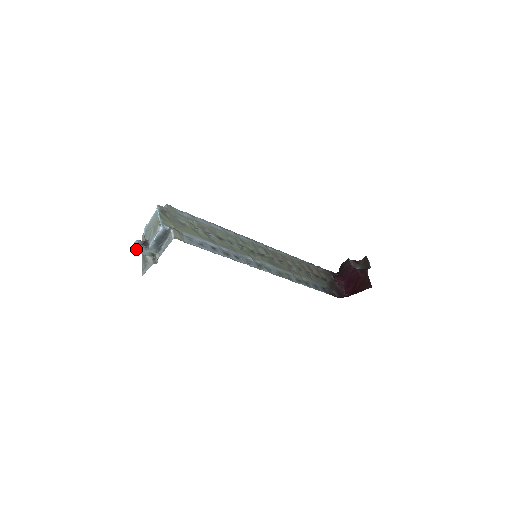
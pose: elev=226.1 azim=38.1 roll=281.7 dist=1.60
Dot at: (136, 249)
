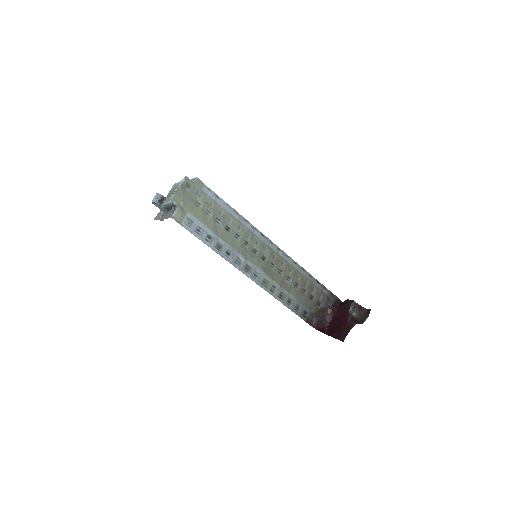
Dot at: (152, 201)
